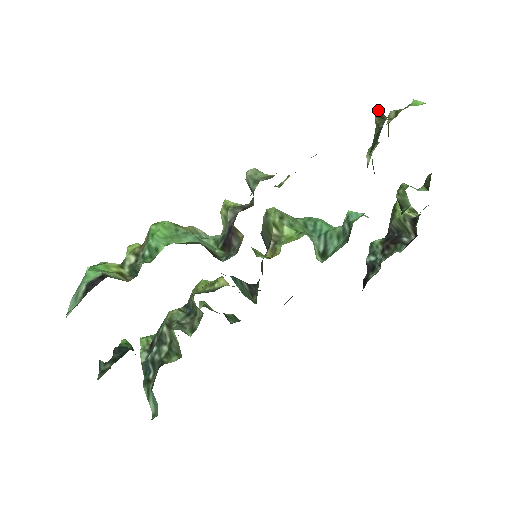
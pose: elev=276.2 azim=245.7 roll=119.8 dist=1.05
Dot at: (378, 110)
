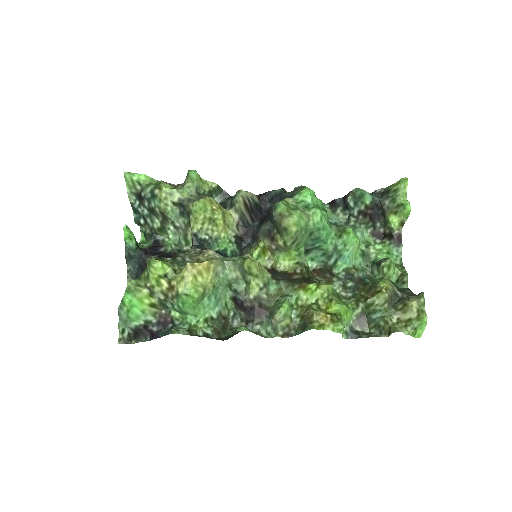
Dot at: occluded
